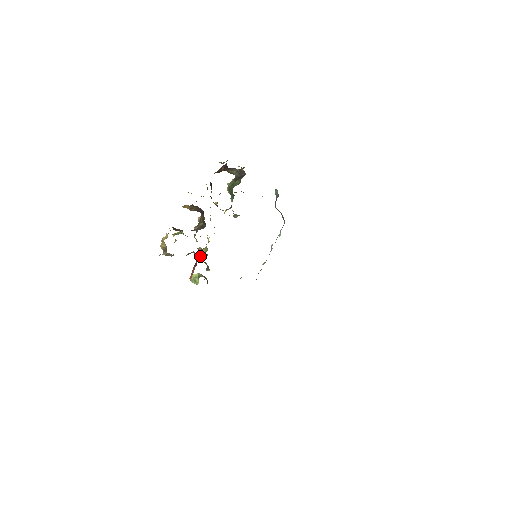
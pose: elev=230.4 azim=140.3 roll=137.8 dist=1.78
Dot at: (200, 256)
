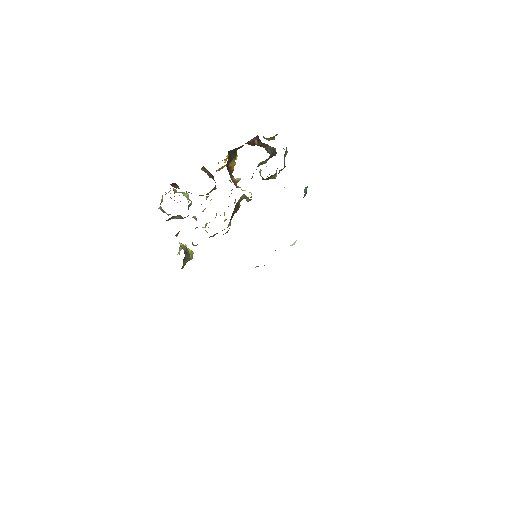
Dot at: occluded
